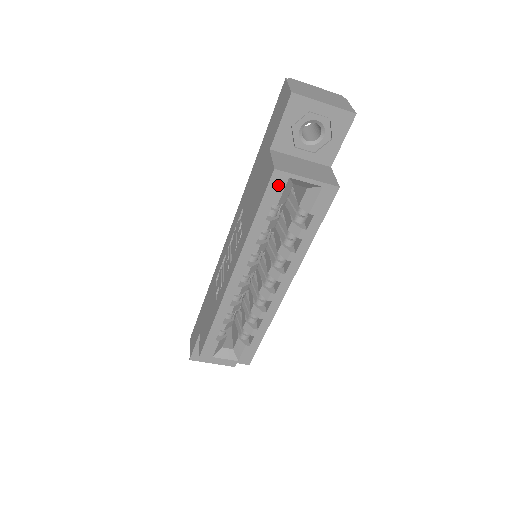
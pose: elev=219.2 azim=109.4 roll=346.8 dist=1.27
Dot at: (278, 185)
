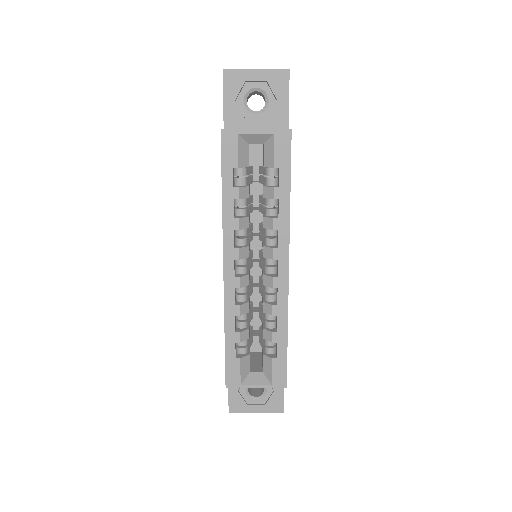
Dot at: (231, 145)
